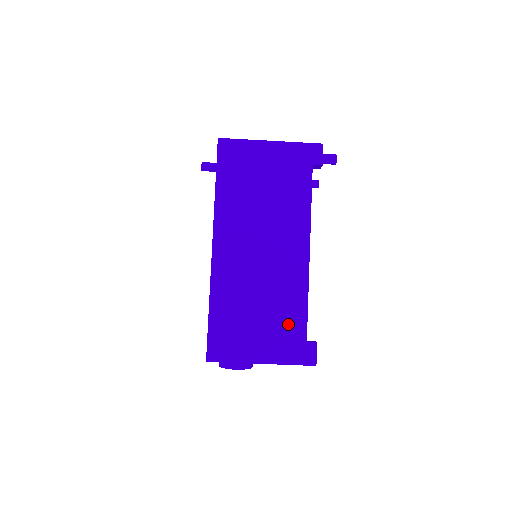
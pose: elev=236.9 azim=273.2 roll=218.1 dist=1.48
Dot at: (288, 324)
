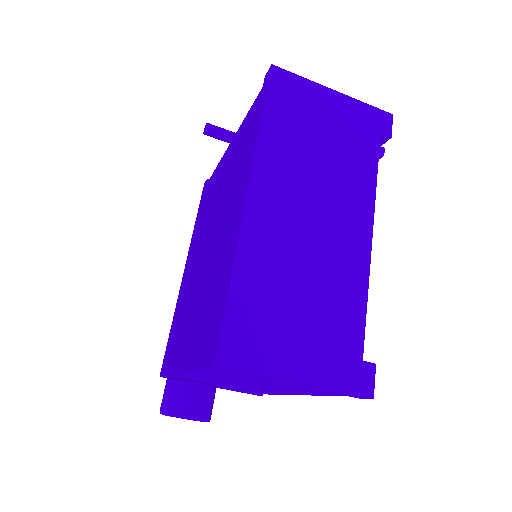
Dot at: (340, 329)
